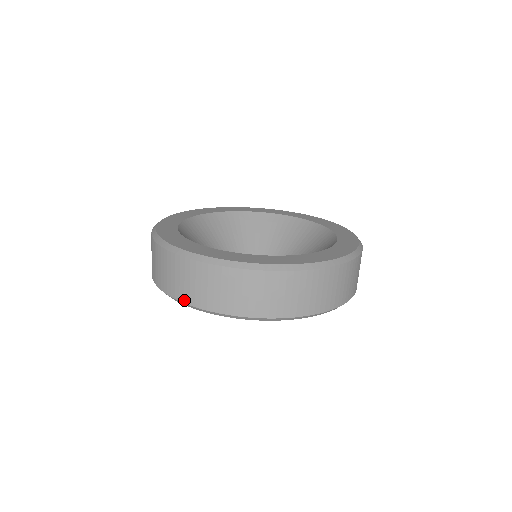
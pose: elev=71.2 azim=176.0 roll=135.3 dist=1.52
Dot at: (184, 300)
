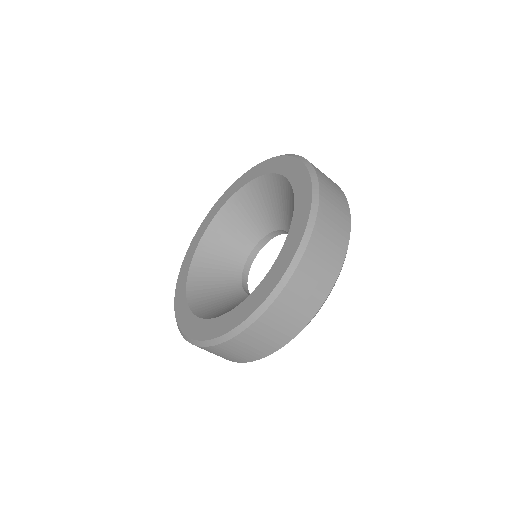
Dot at: (245, 361)
